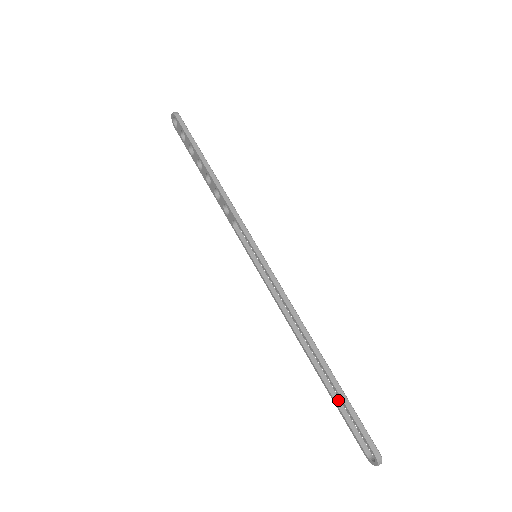
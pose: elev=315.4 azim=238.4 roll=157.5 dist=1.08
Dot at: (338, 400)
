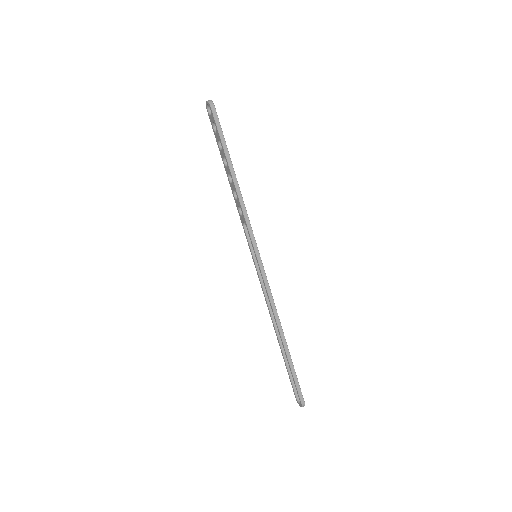
Dot at: (288, 364)
